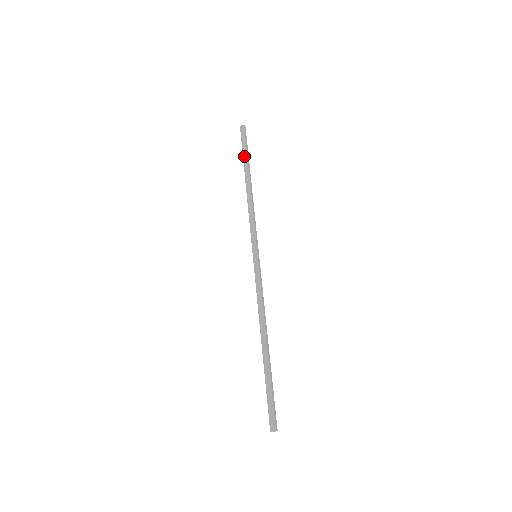
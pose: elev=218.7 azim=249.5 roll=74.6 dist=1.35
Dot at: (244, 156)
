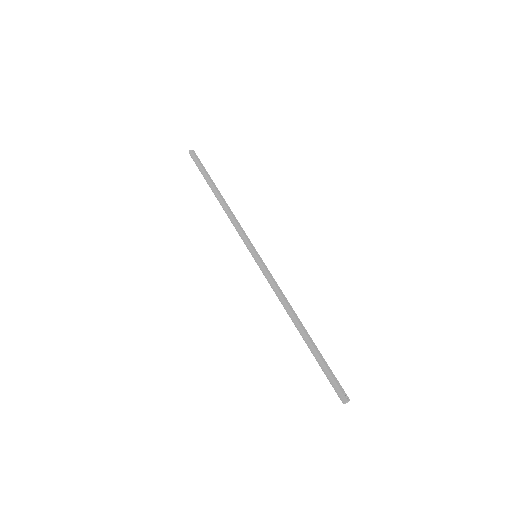
Dot at: (204, 176)
